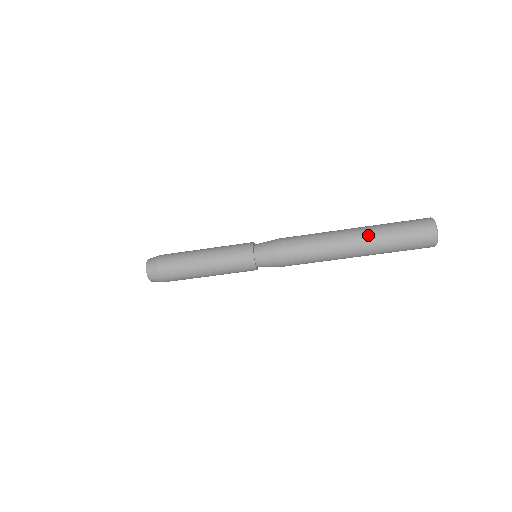
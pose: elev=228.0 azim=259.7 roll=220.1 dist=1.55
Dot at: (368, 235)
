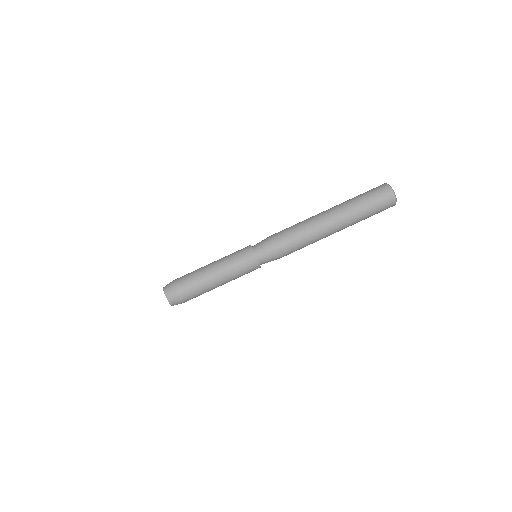
Dot at: (340, 207)
